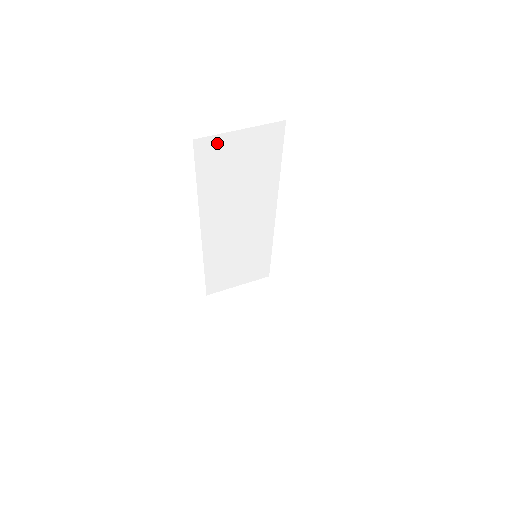
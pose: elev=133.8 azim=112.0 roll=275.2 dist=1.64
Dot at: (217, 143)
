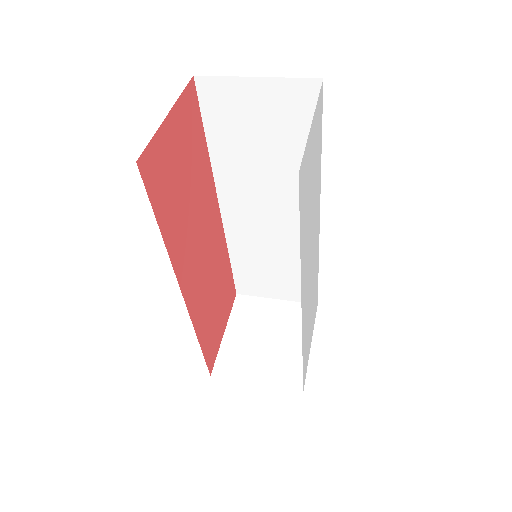
Dot at: (226, 89)
